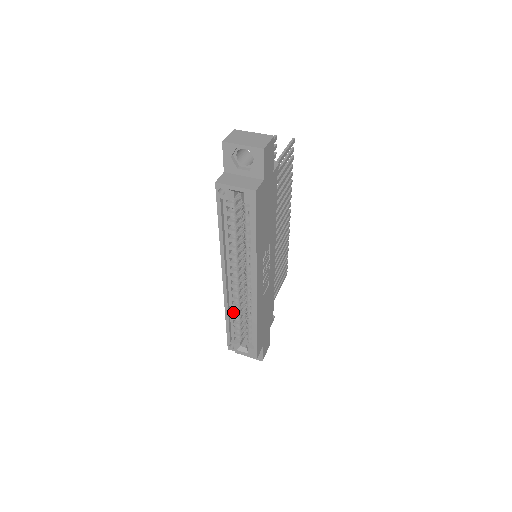
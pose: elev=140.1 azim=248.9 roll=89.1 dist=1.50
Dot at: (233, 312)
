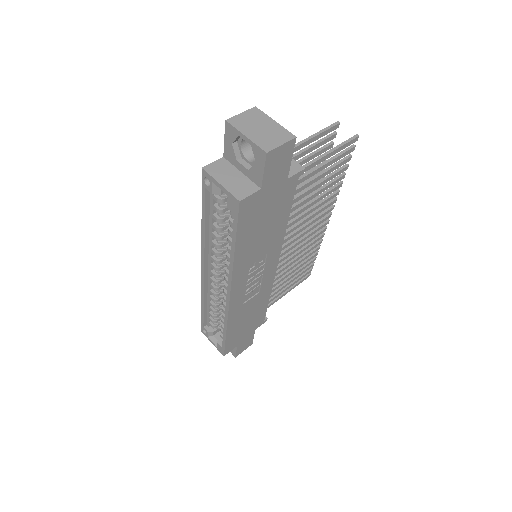
Dot at: (210, 303)
